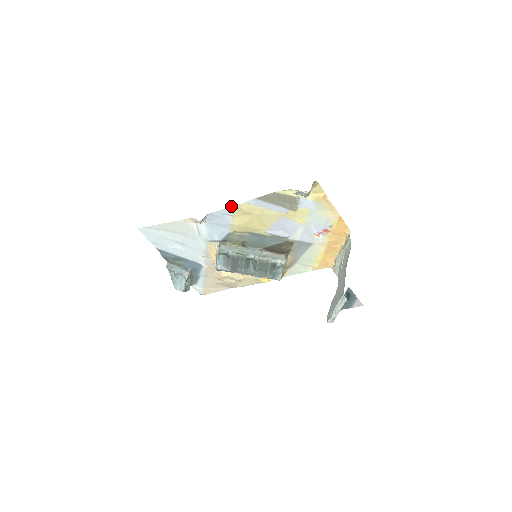
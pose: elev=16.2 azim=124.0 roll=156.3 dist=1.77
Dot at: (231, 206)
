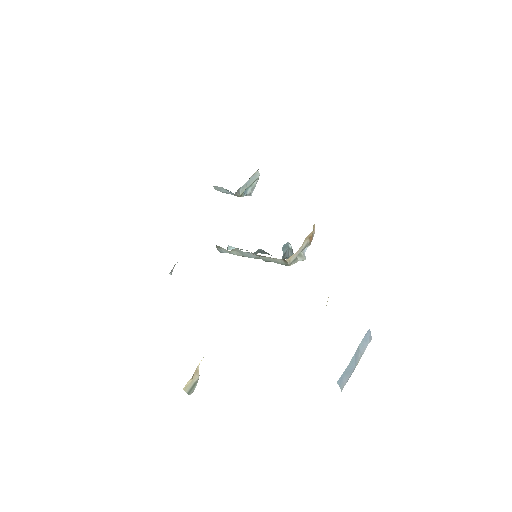
Dot at: occluded
